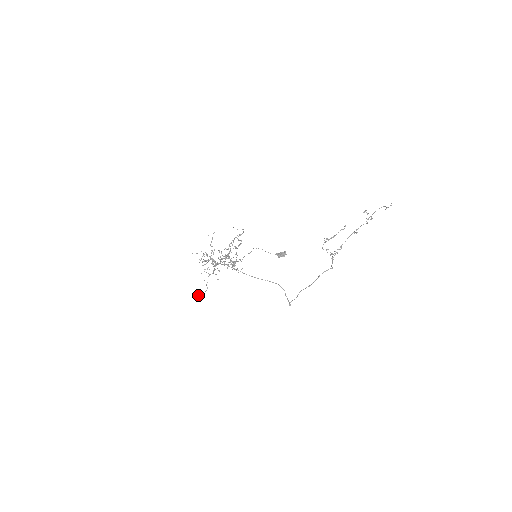
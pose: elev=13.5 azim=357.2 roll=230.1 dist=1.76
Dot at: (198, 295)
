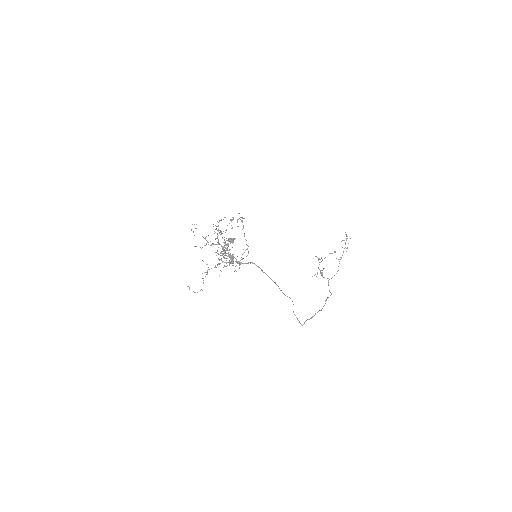
Dot at: occluded
